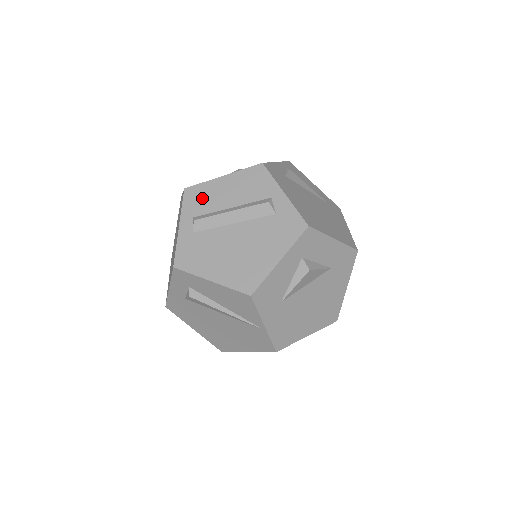
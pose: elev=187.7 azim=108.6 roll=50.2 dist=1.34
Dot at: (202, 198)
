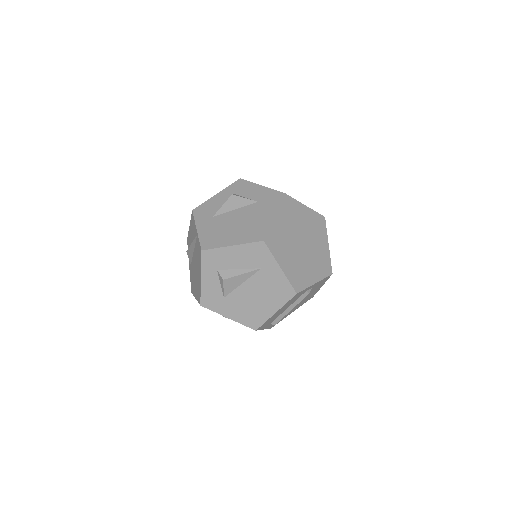
Dot at: occluded
